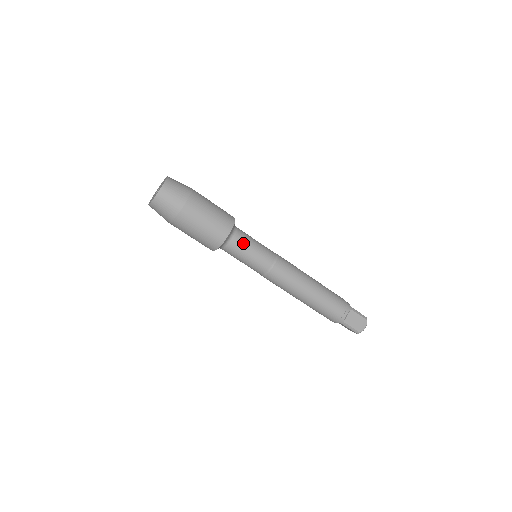
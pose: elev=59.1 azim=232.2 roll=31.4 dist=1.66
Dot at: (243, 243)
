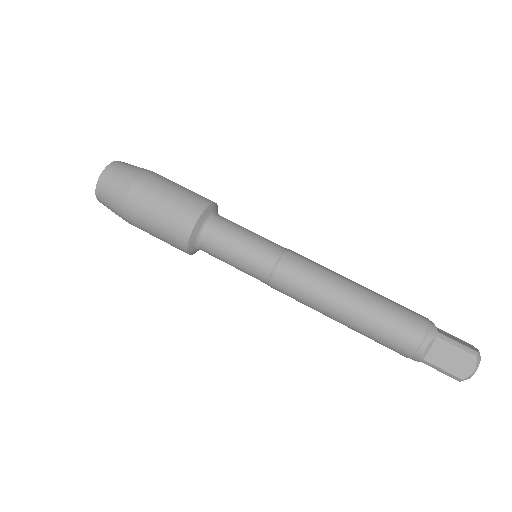
Dot at: (222, 239)
